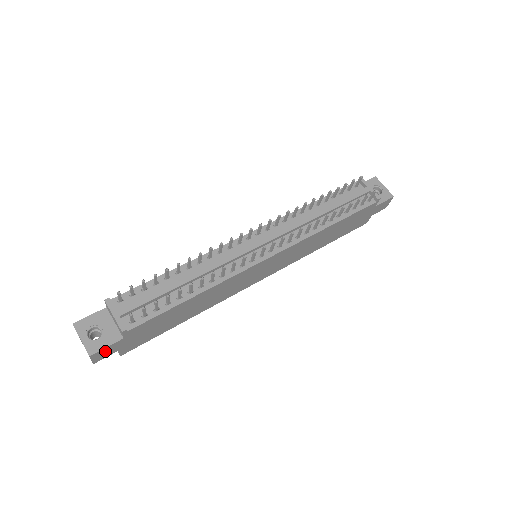
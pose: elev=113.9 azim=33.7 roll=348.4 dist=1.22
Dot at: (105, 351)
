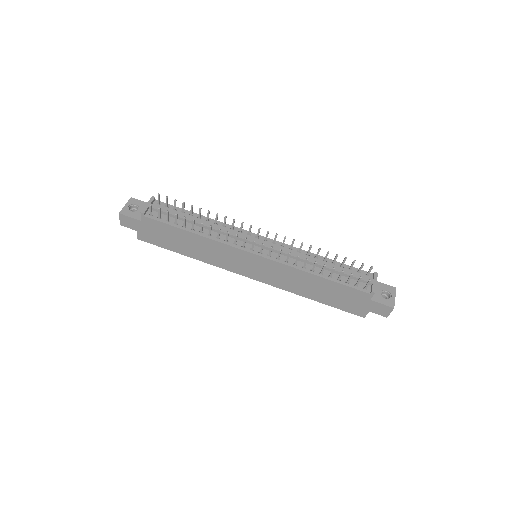
Dot at: (129, 220)
